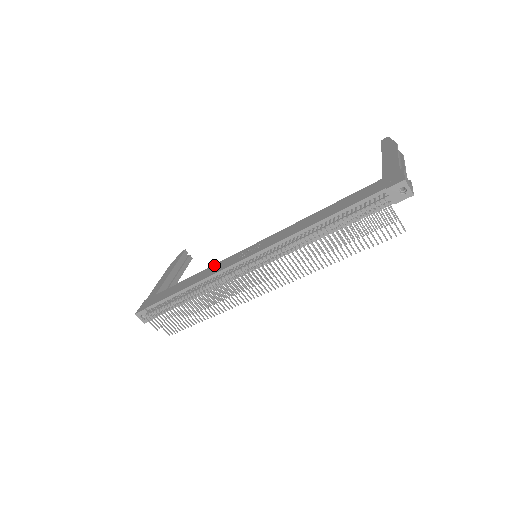
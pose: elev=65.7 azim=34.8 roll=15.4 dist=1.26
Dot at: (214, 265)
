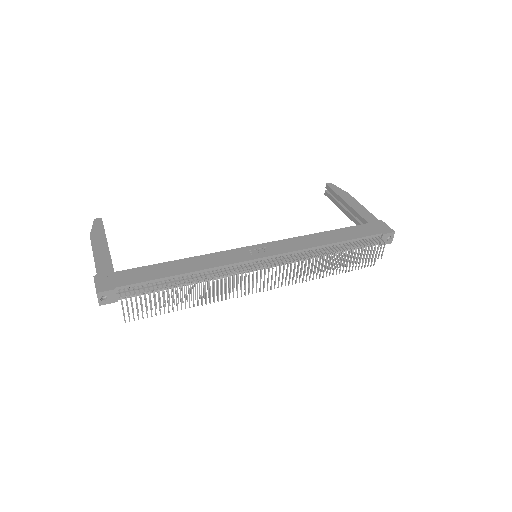
Dot at: (209, 255)
